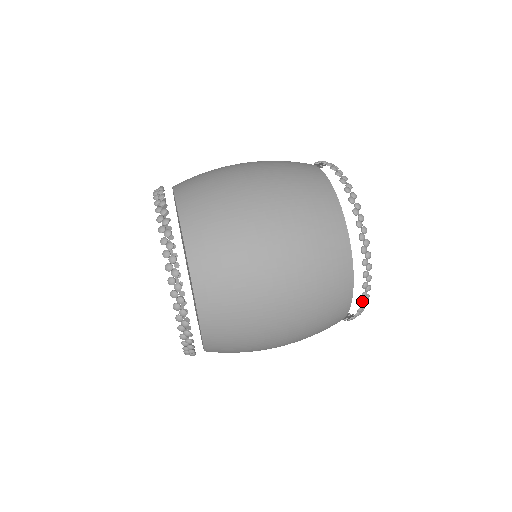
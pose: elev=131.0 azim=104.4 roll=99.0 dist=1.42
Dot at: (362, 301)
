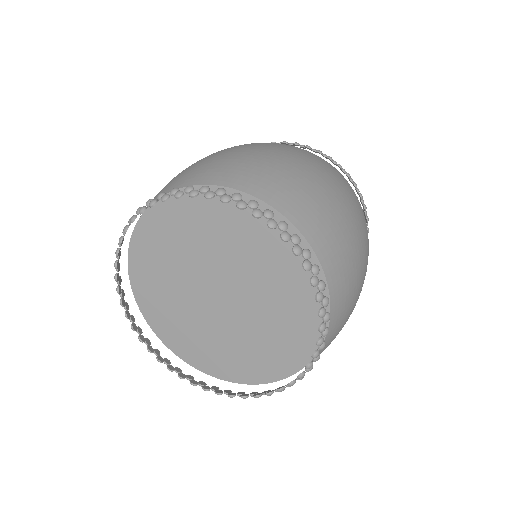
Dot at: occluded
